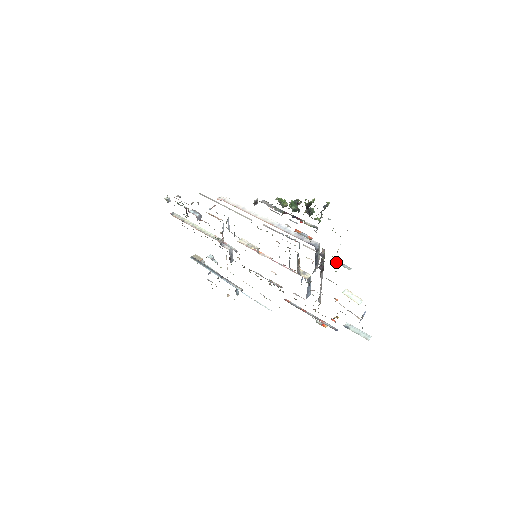
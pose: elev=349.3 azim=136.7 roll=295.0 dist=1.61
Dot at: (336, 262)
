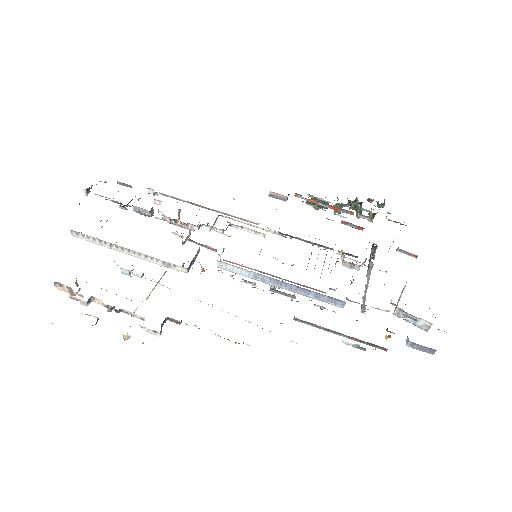
Dot at: occluded
